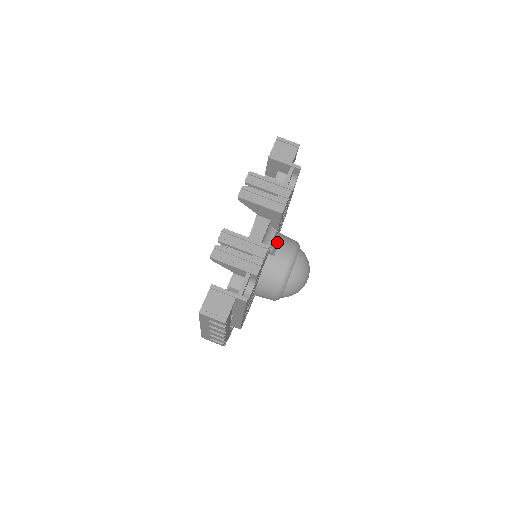
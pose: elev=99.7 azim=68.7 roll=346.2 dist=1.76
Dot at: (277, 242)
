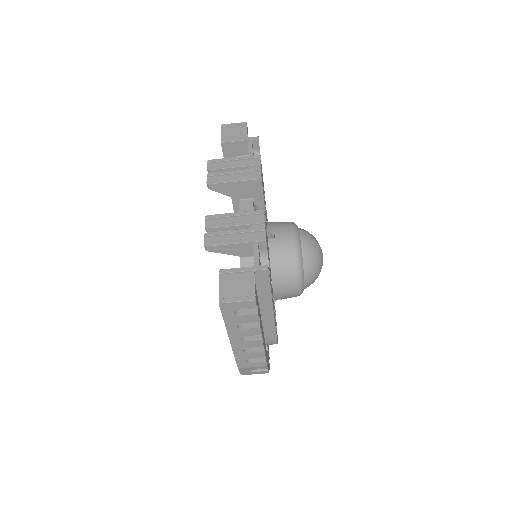
Dot at: (271, 226)
